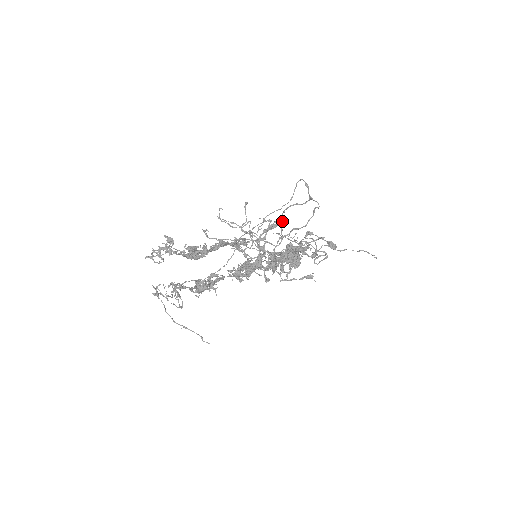
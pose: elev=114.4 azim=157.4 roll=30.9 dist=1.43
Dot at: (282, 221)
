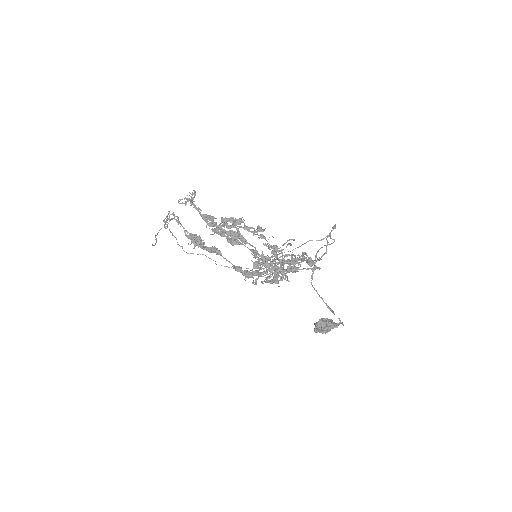
Dot at: (314, 267)
